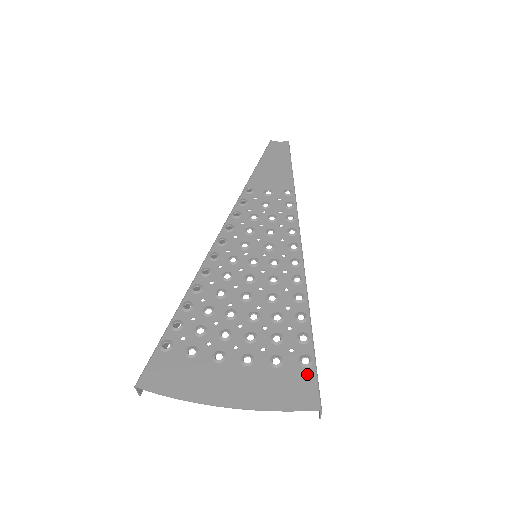
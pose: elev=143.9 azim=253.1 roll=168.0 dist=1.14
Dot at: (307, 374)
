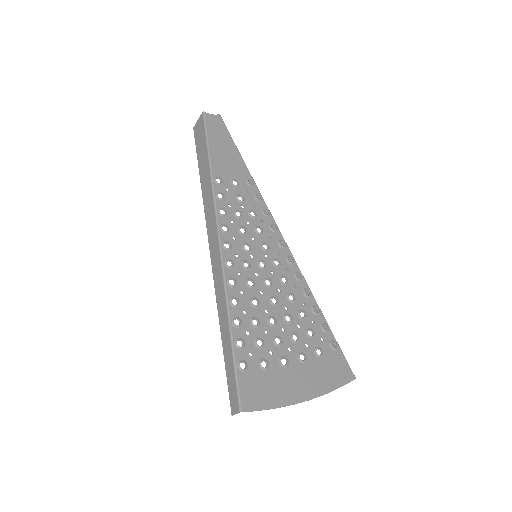
Dot at: (339, 355)
